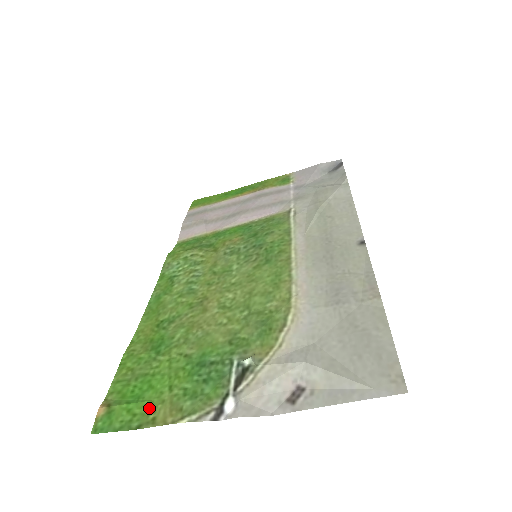
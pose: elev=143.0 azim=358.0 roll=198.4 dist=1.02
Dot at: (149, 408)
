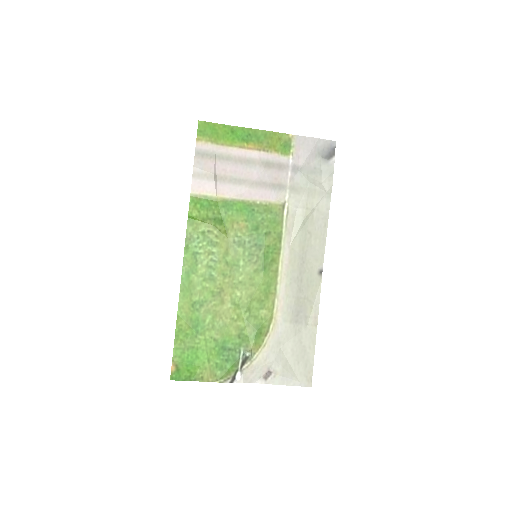
Dot at: (199, 371)
